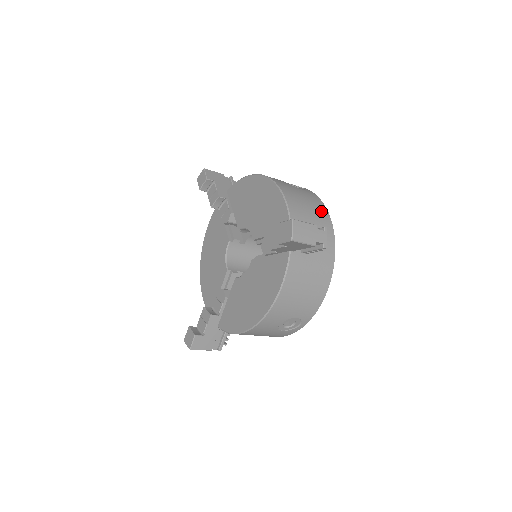
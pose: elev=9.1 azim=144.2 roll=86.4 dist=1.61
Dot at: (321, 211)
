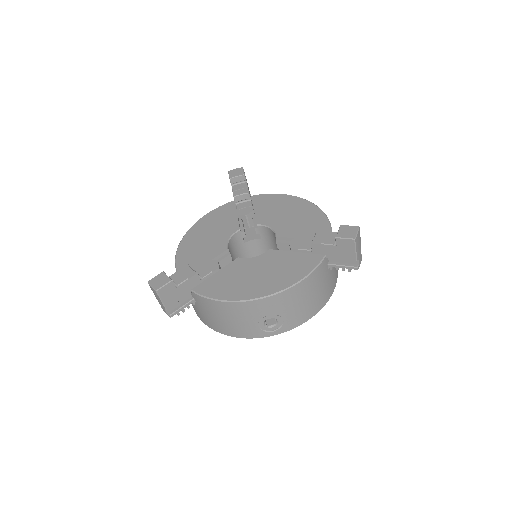
Dot at: occluded
